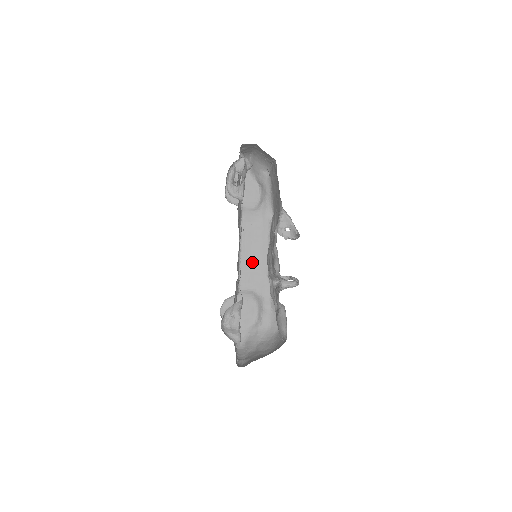
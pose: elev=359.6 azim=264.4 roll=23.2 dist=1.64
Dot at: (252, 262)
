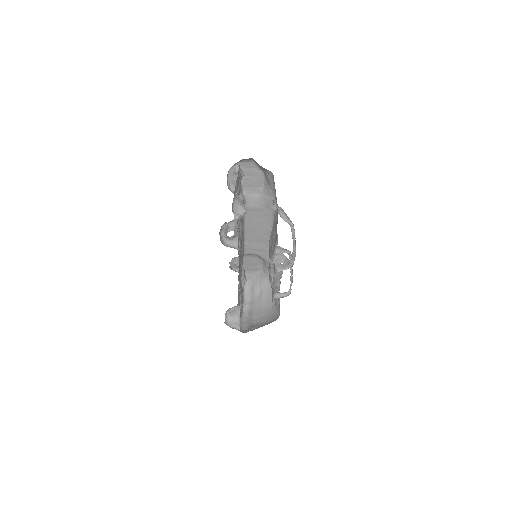
Dot at: (256, 237)
